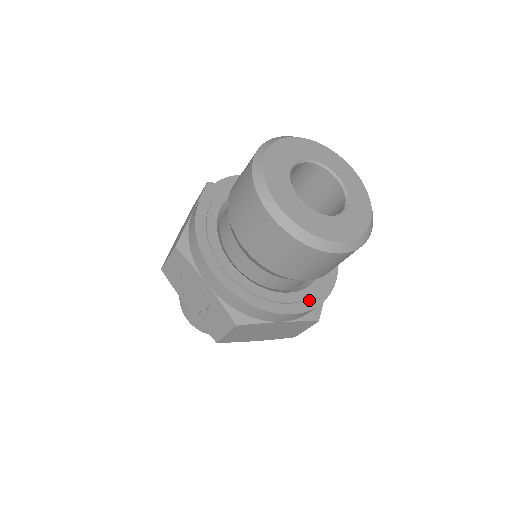
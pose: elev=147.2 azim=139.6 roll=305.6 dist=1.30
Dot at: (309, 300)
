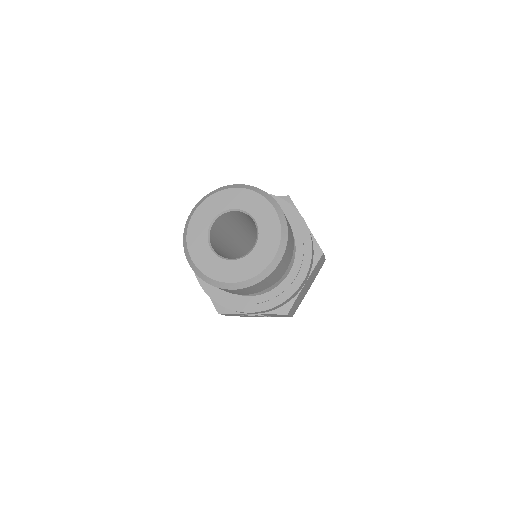
Dot at: (304, 259)
